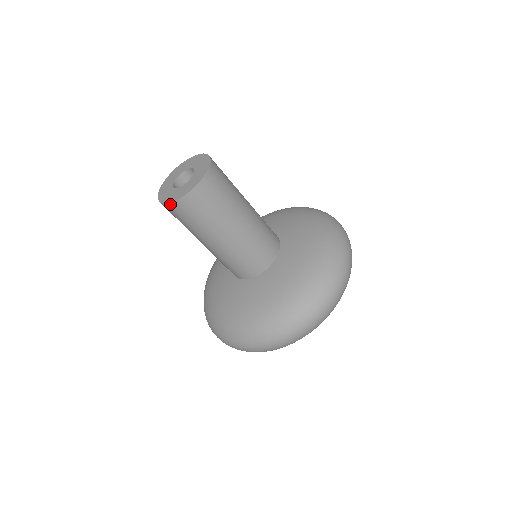
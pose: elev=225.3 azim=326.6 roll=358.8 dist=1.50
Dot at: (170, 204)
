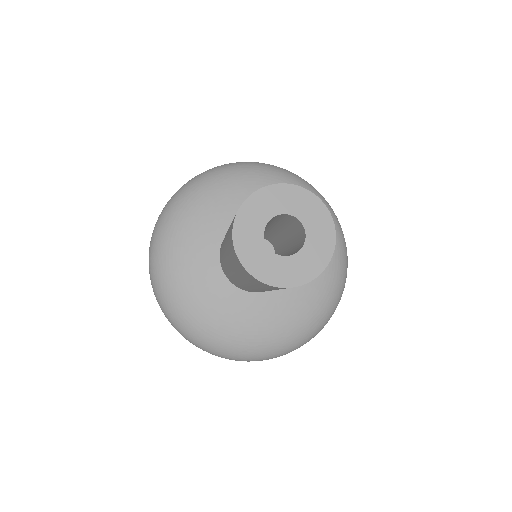
Dot at: occluded
